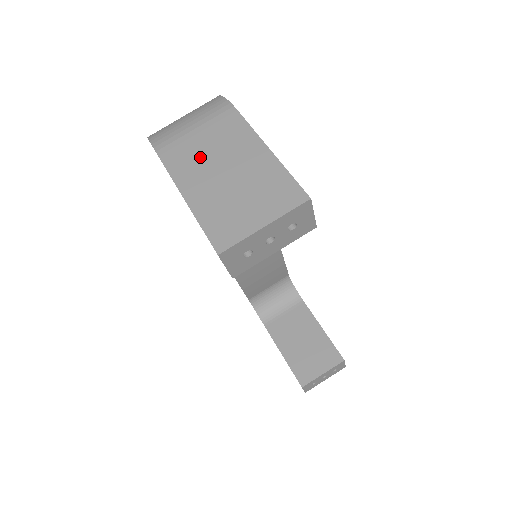
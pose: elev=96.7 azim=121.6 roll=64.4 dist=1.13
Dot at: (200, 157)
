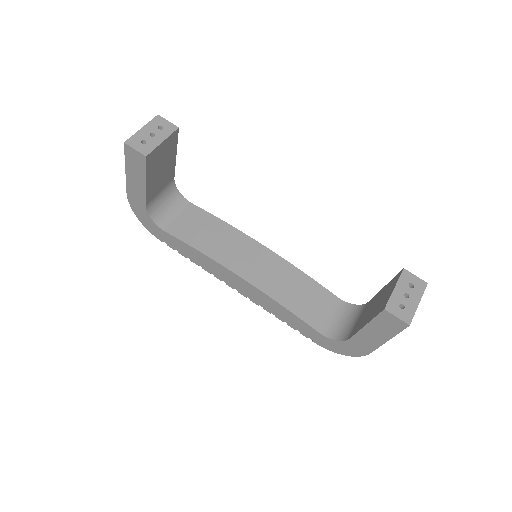
Dot at: occluded
